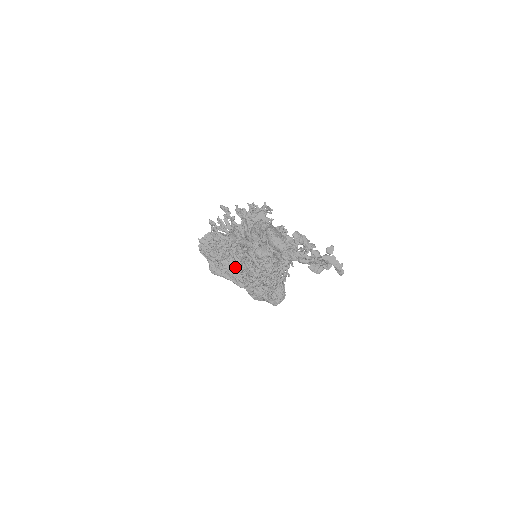
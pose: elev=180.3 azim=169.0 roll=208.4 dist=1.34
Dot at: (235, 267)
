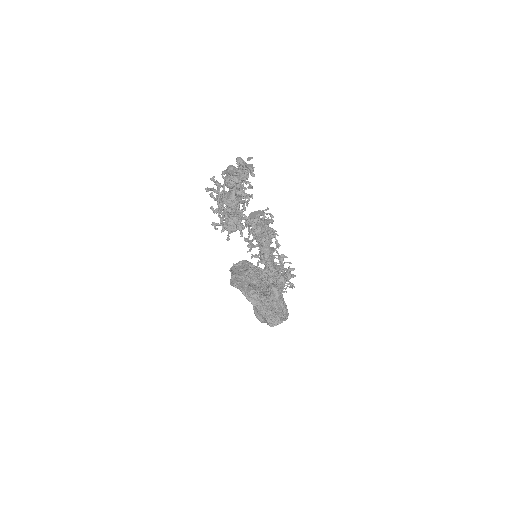
Dot at: (249, 283)
